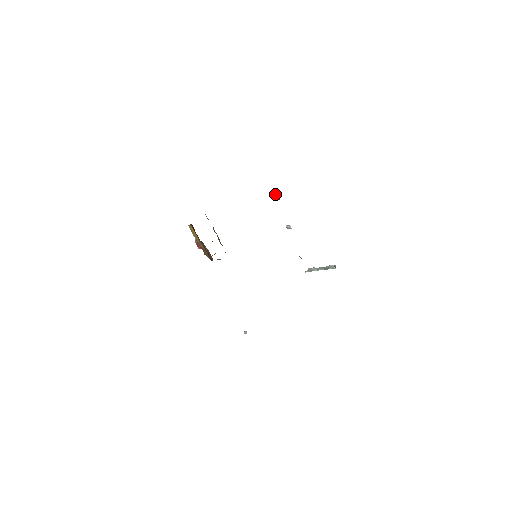
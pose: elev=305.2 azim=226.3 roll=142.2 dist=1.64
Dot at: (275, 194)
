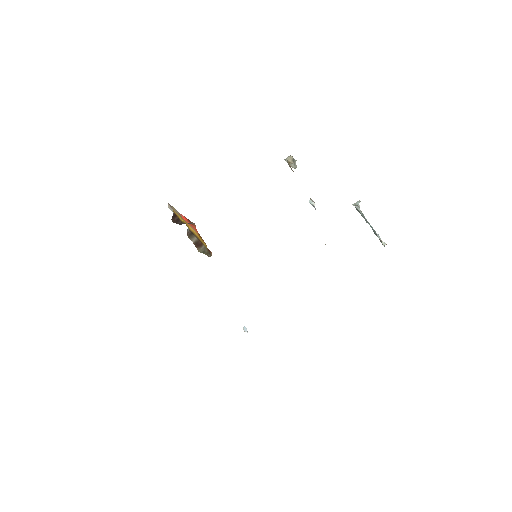
Dot at: (290, 166)
